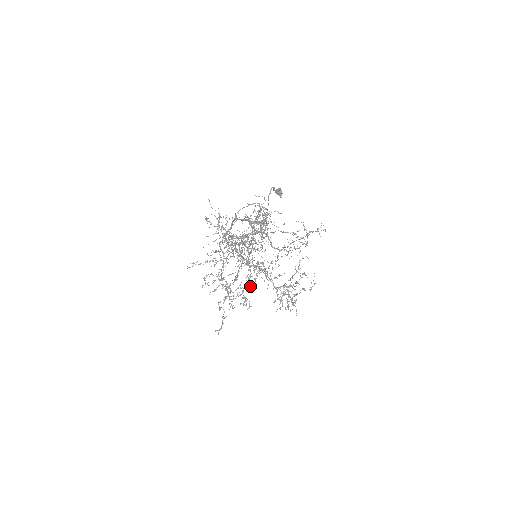
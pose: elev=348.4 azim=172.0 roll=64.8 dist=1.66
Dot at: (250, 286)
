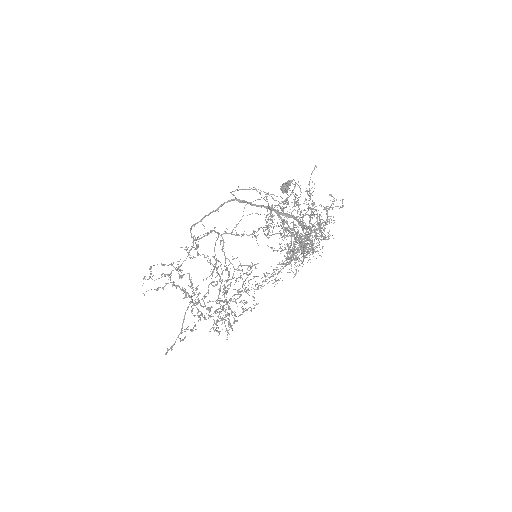
Dot at: occluded
